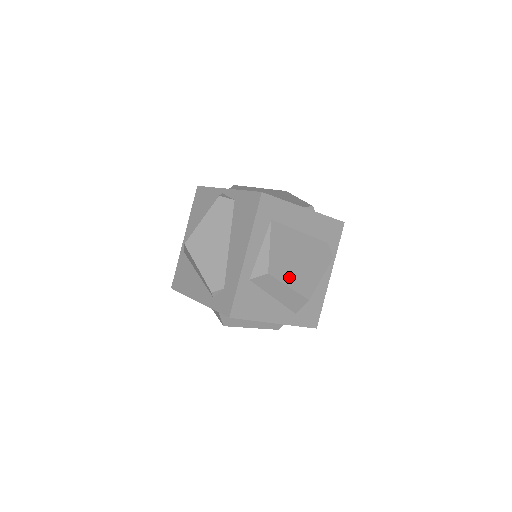
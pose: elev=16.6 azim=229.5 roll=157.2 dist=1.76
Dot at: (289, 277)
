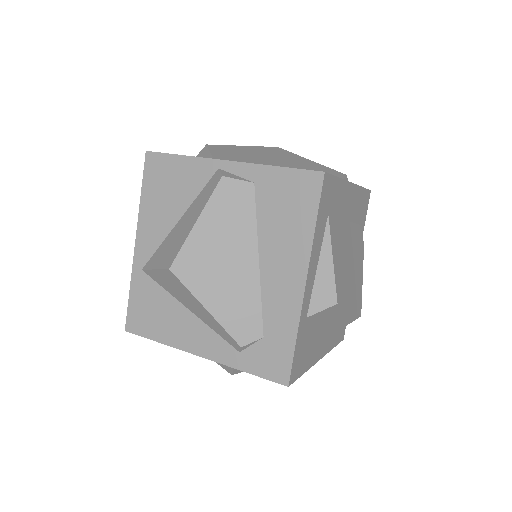
Dot at: (348, 295)
